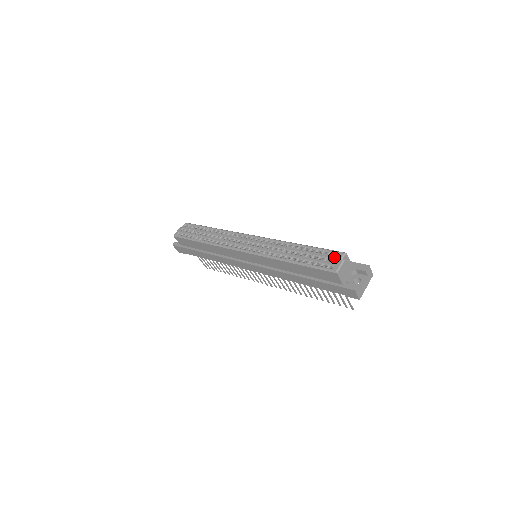
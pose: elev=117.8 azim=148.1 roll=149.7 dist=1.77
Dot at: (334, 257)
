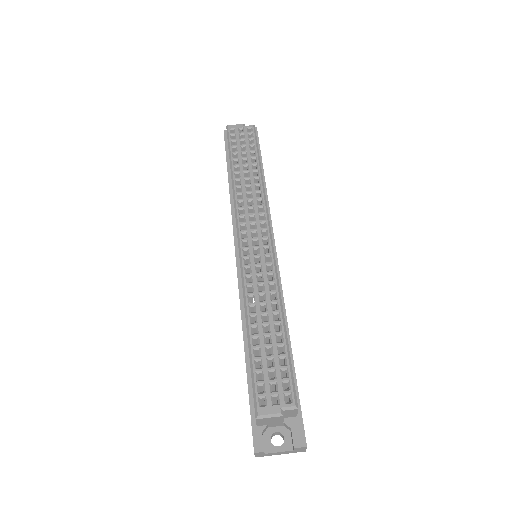
Dot at: (281, 395)
